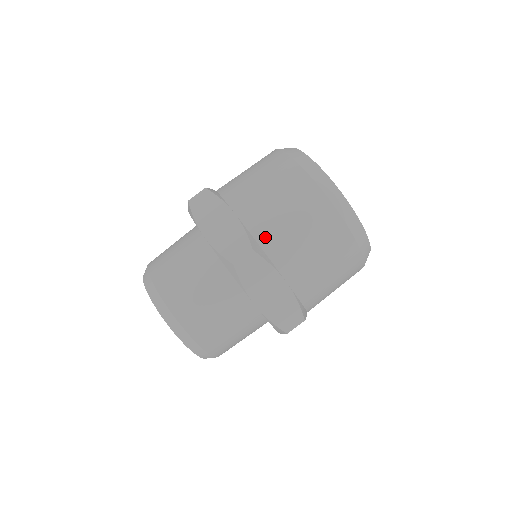
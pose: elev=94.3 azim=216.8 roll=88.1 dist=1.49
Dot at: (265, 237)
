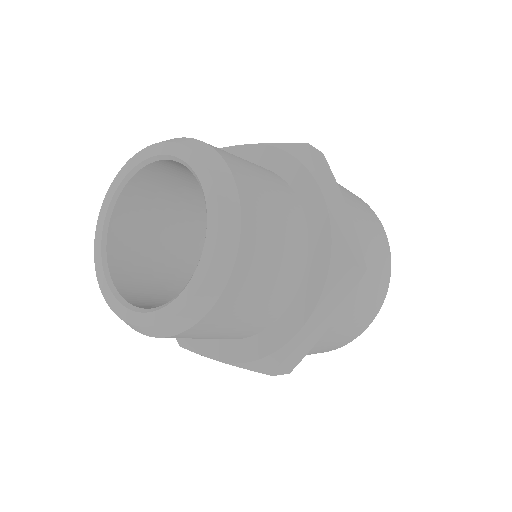
Dot at: occluded
